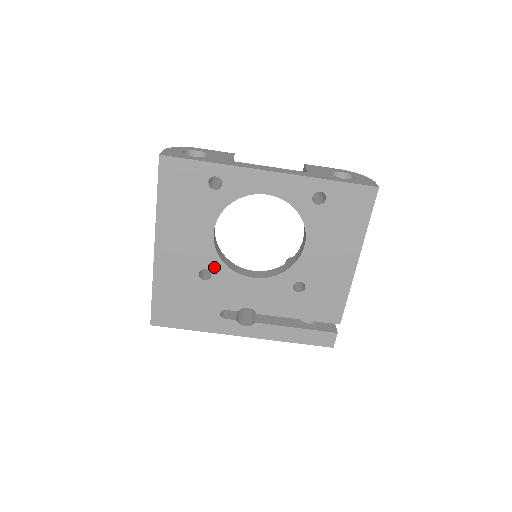
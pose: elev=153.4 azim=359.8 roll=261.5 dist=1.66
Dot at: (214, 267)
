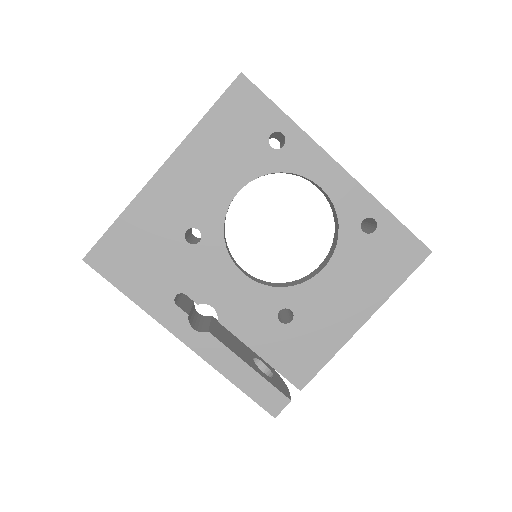
Dot at: (210, 233)
